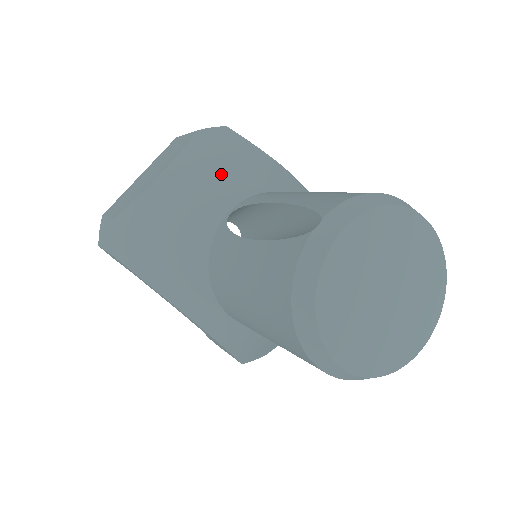
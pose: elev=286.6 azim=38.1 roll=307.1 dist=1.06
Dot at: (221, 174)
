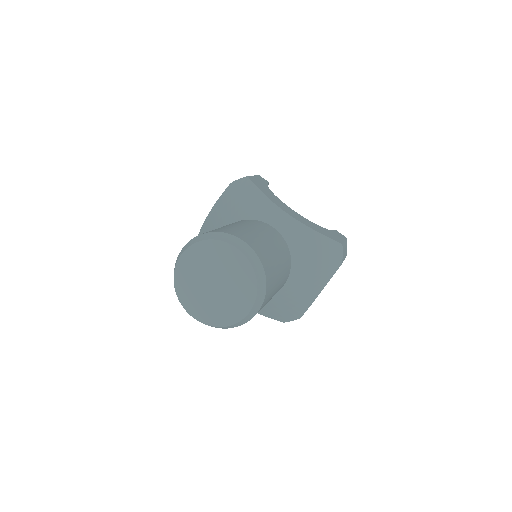
Dot at: (226, 211)
